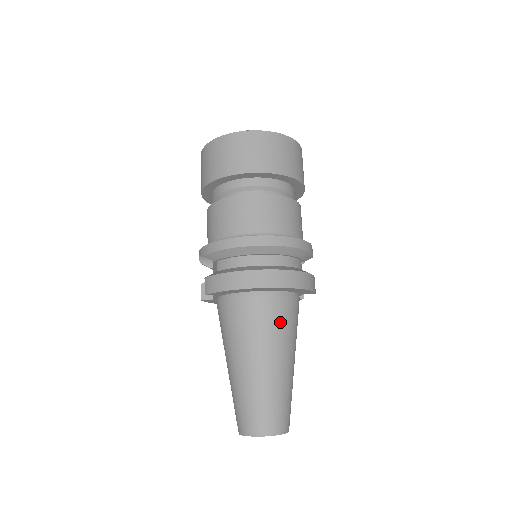
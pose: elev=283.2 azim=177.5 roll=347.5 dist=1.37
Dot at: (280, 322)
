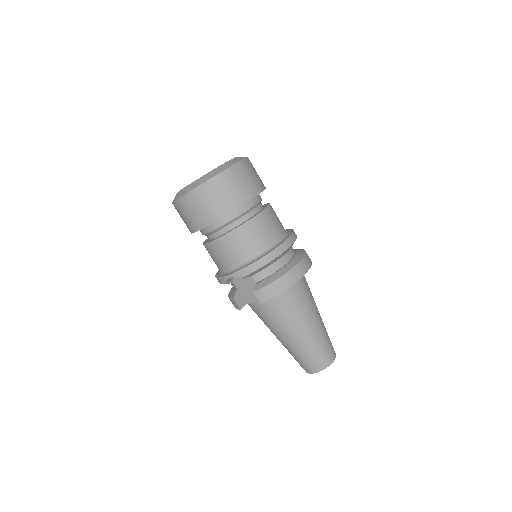
Dot at: (309, 291)
